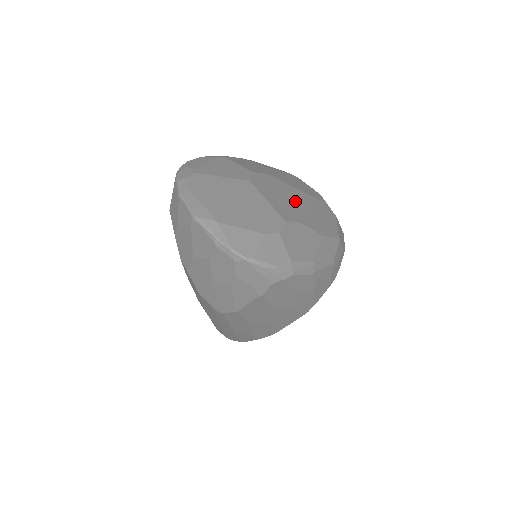
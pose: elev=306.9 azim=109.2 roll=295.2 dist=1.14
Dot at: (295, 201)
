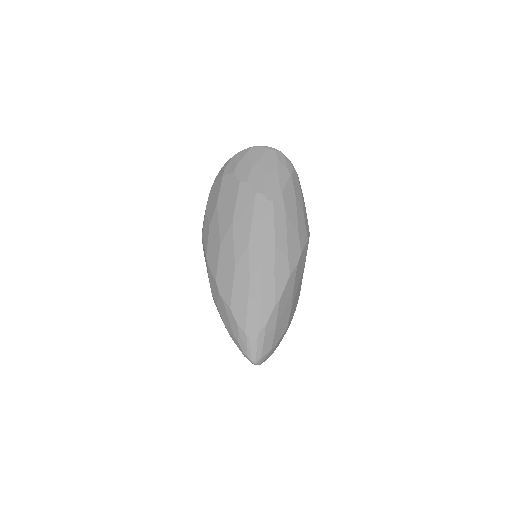
Dot at: occluded
